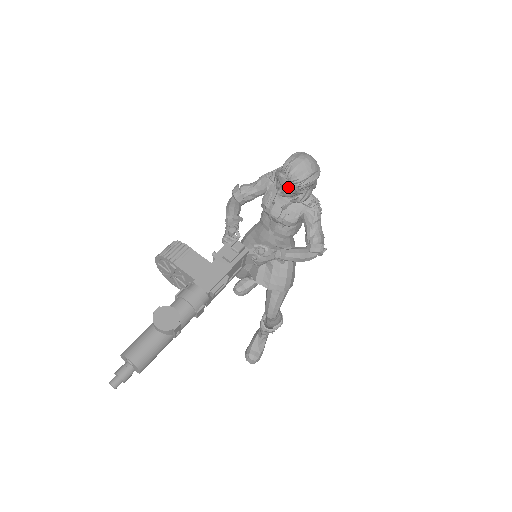
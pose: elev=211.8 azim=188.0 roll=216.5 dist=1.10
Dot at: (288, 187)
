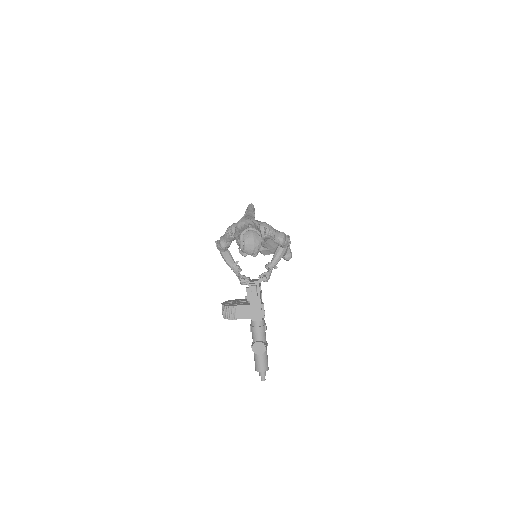
Dot at: (252, 255)
